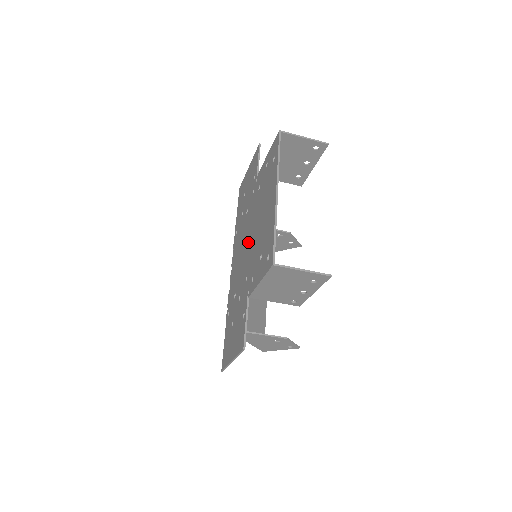
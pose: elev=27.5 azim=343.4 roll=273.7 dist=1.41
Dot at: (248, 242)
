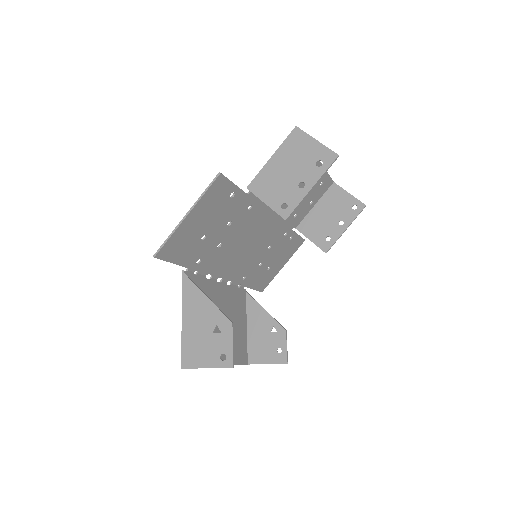
Dot at: (262, 222)
